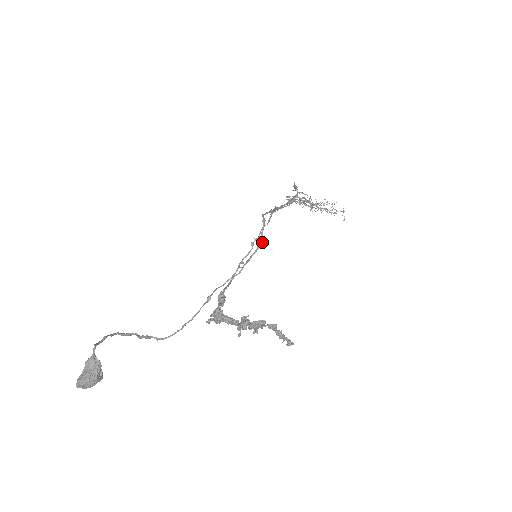
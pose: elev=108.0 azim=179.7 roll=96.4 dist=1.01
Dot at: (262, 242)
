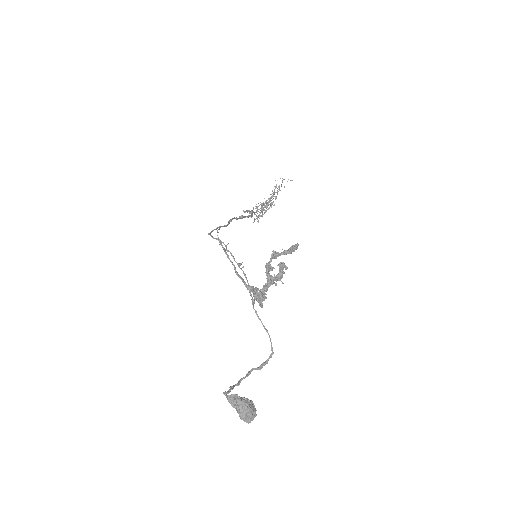
Dot at: (219, 240)
